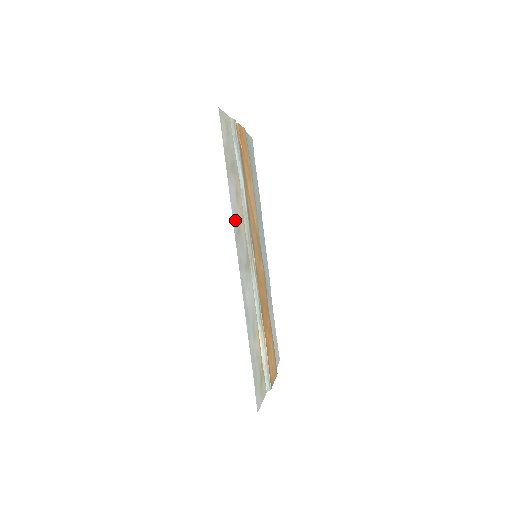
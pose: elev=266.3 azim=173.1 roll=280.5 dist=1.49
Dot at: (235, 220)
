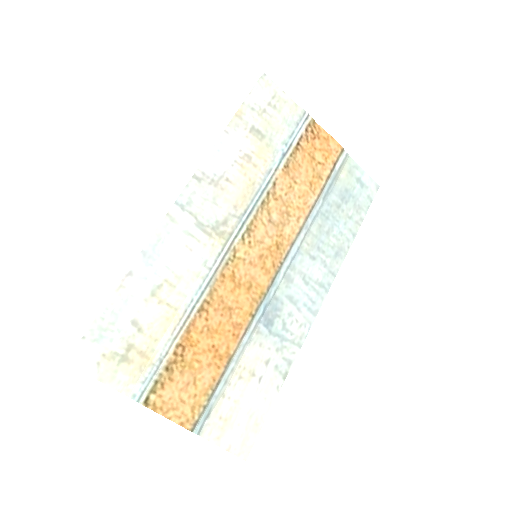
Dot at: (214, 166)
